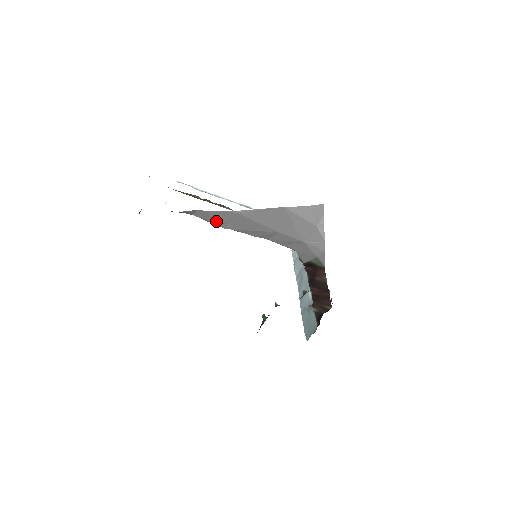
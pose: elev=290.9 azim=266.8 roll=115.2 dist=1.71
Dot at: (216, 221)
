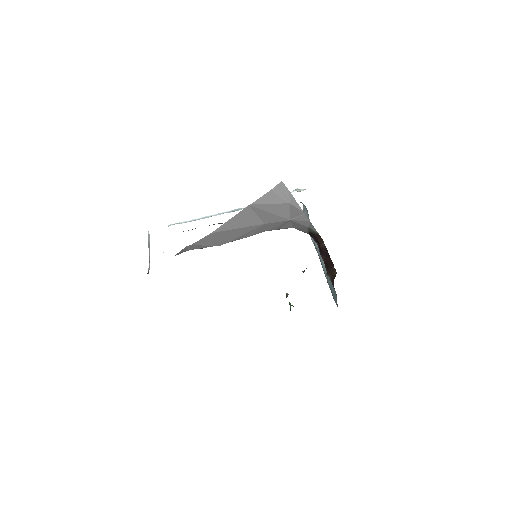
Dot at: (208, 245)
